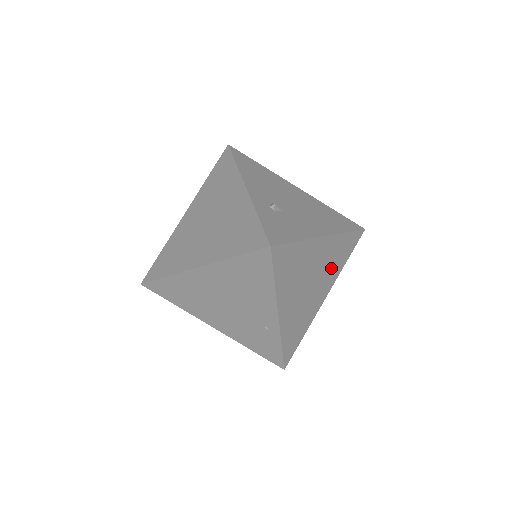
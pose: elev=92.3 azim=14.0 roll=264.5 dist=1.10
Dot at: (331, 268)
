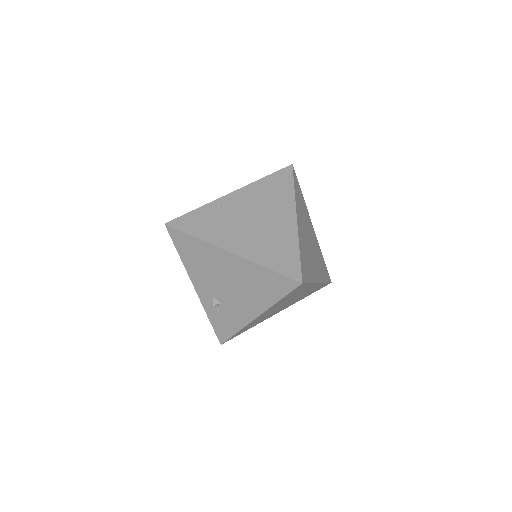
Dot at: (295, 295)
